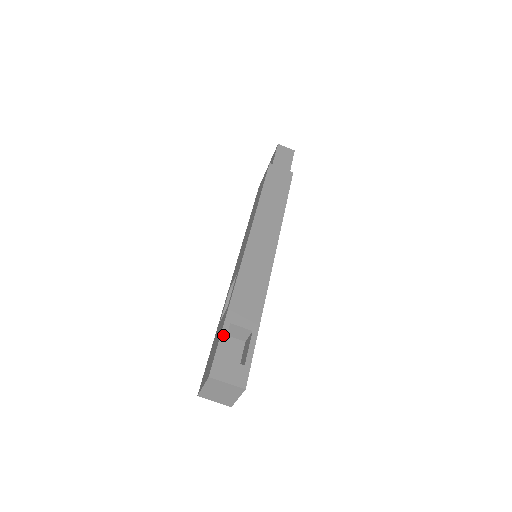
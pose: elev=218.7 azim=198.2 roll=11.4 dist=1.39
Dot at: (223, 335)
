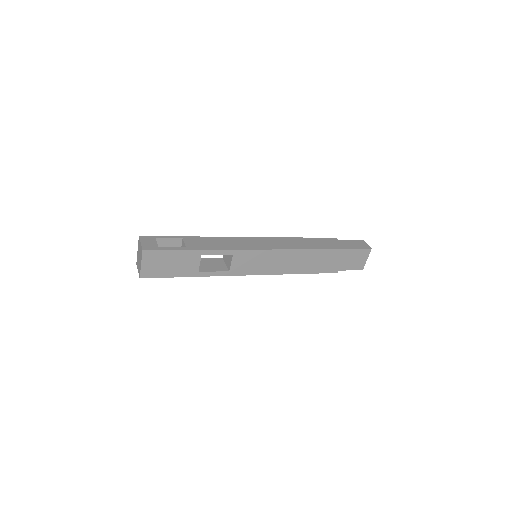
Dot at: (172, 237)
